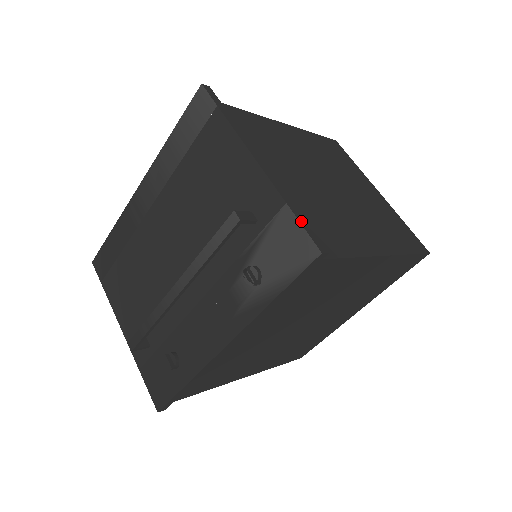
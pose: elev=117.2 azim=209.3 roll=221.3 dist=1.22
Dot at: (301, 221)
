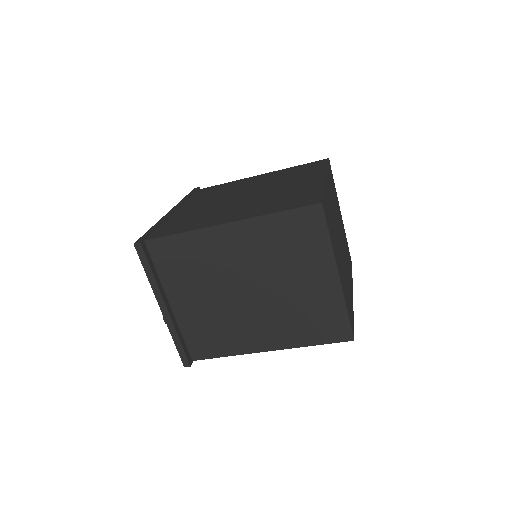
Dot at: (179, 350)
